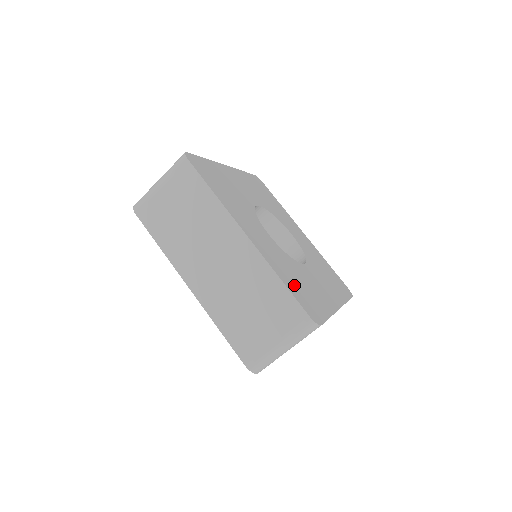
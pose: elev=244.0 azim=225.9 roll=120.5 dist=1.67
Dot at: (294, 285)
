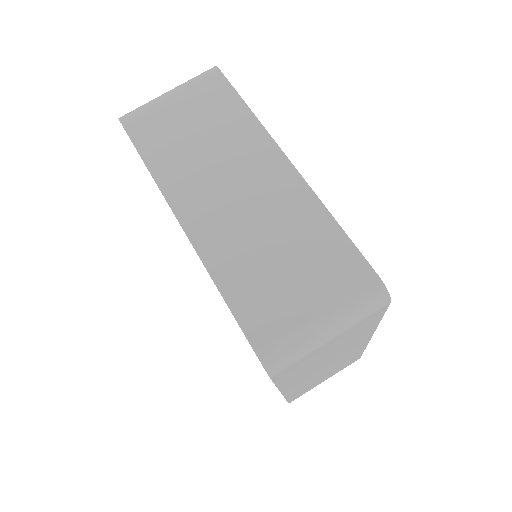
Dot at: occluded
